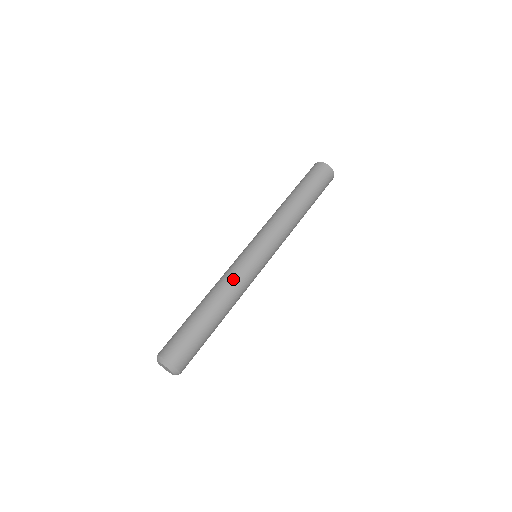
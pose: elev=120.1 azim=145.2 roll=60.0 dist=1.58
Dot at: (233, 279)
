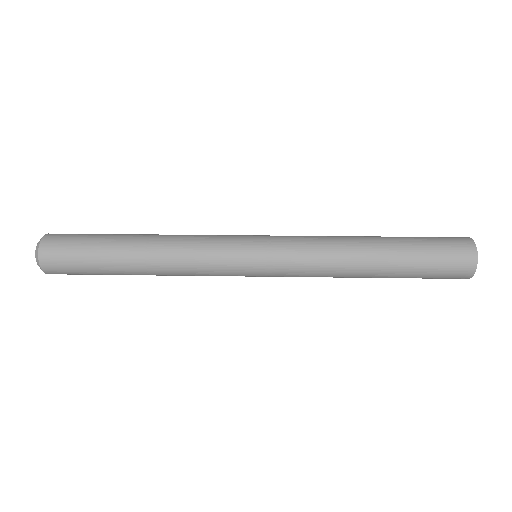
Dot at: (192, 249)
